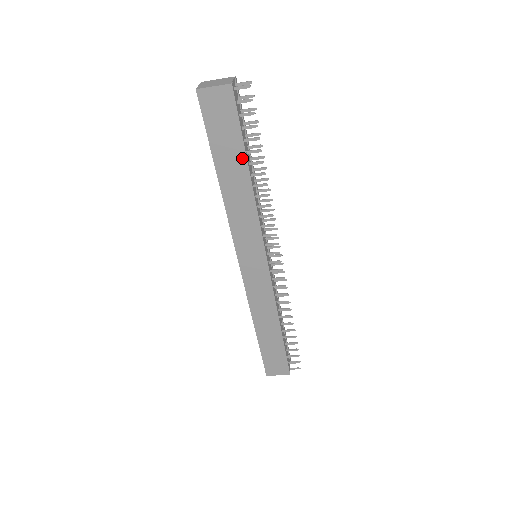
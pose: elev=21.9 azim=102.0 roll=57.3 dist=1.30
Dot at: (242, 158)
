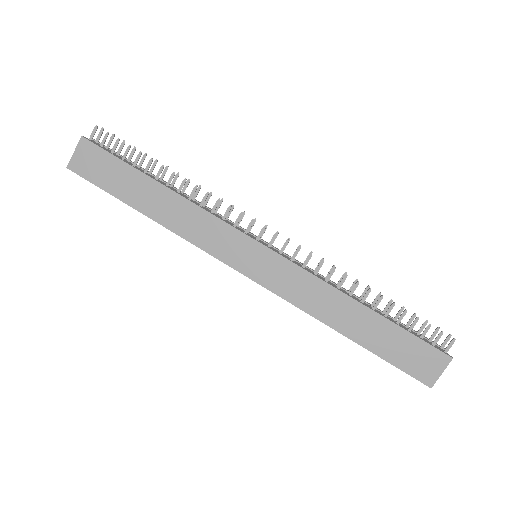
Dot at: (143, 178)
